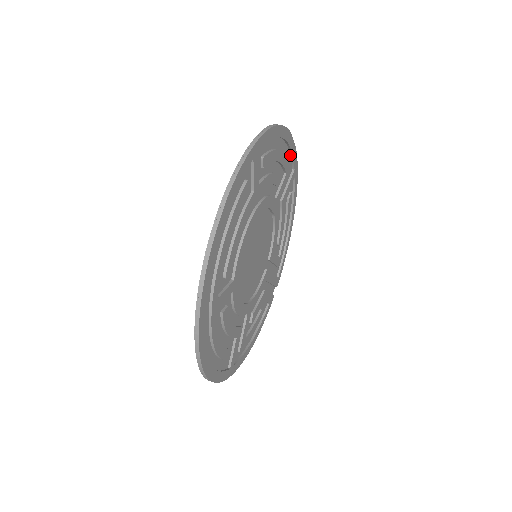
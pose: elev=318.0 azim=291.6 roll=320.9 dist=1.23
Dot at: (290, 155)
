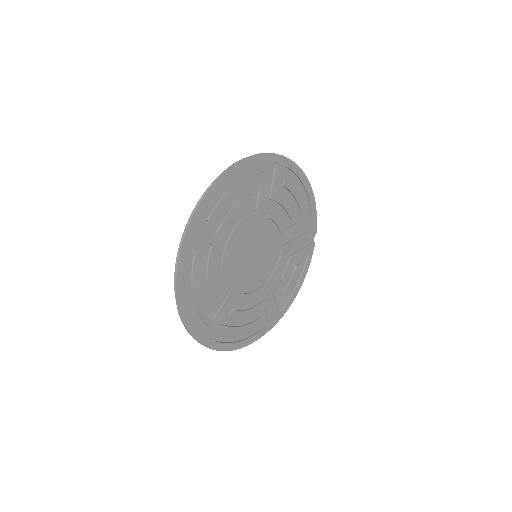
Dot at: (261, 163)
